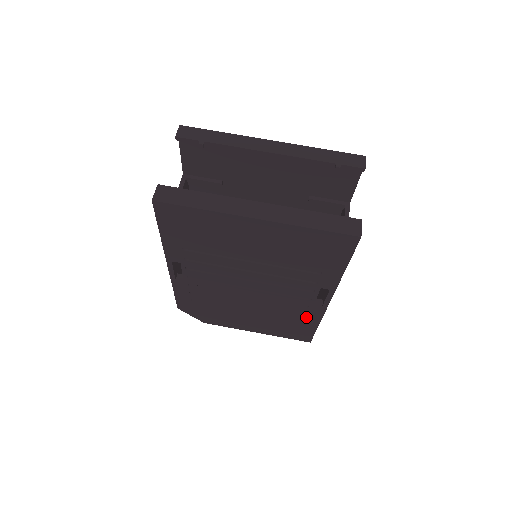
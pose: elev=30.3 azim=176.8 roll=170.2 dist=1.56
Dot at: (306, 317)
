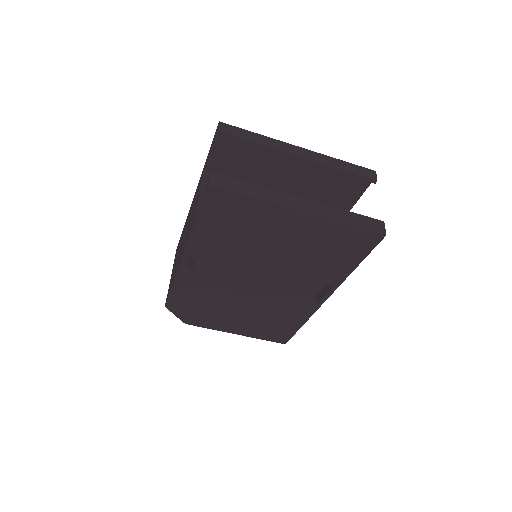
Dot at: (295, 316)
